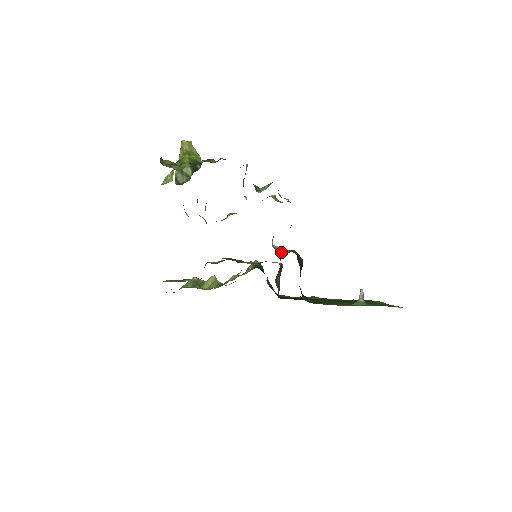
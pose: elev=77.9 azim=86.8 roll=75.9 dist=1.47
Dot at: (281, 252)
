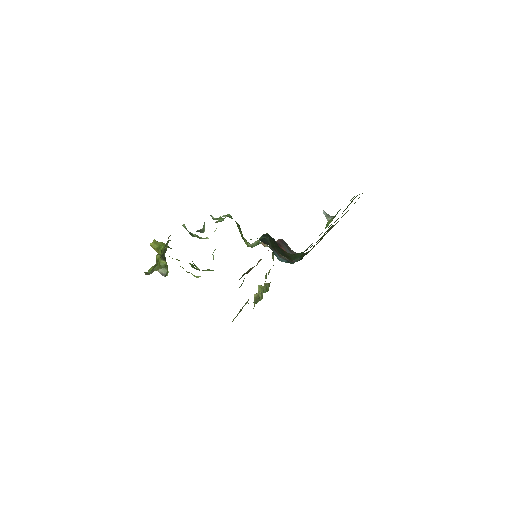
Dot at: (256, 245)
